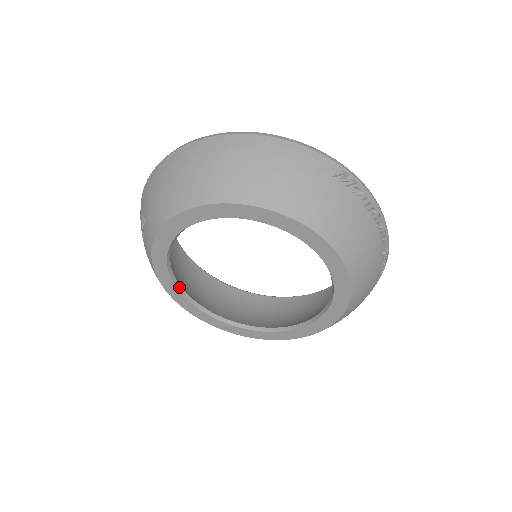
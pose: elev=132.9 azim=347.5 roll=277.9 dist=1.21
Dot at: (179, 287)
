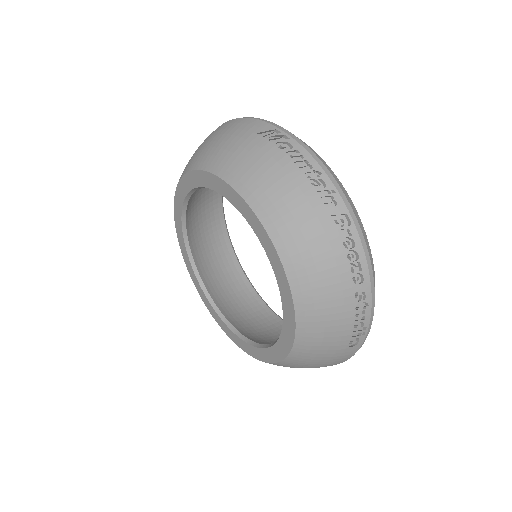
Dot at: (206, 291)
